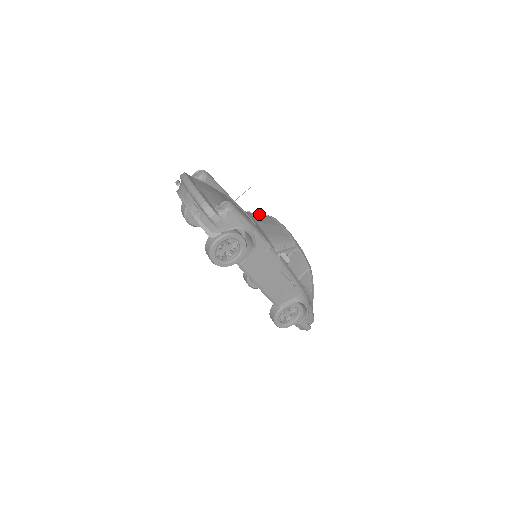
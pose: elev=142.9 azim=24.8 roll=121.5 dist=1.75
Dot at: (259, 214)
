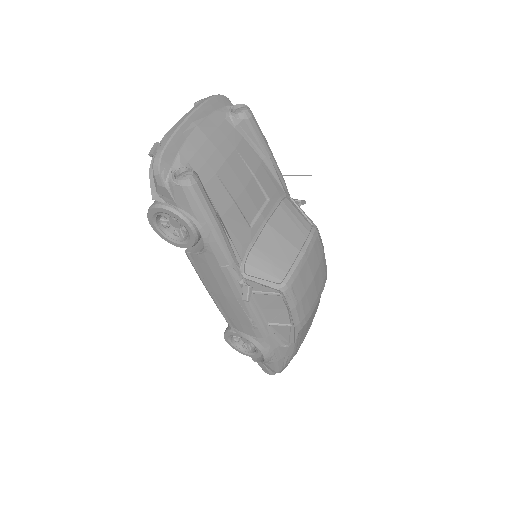
Dot at: (301, 214)
